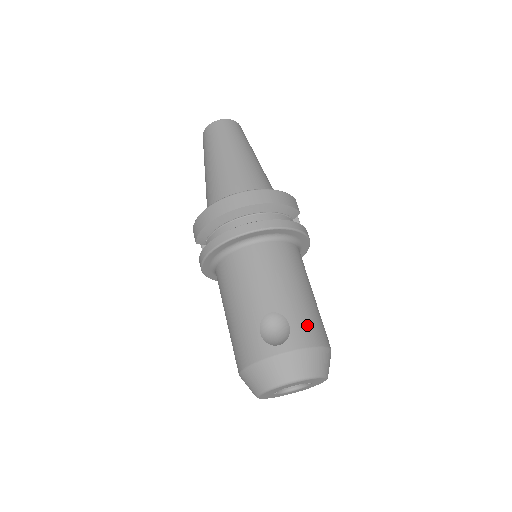
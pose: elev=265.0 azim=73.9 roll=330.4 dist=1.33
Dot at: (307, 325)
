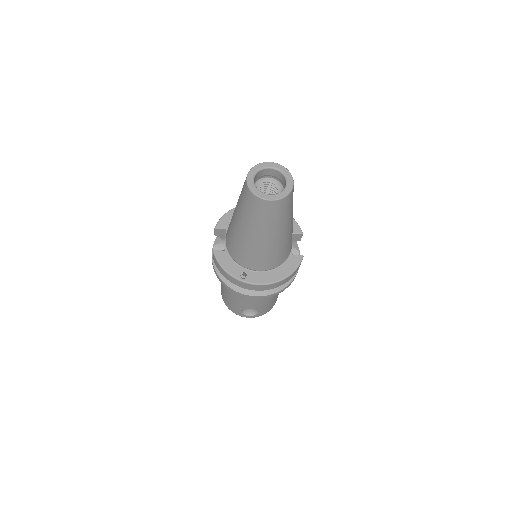
Dot at: (269, 308)
